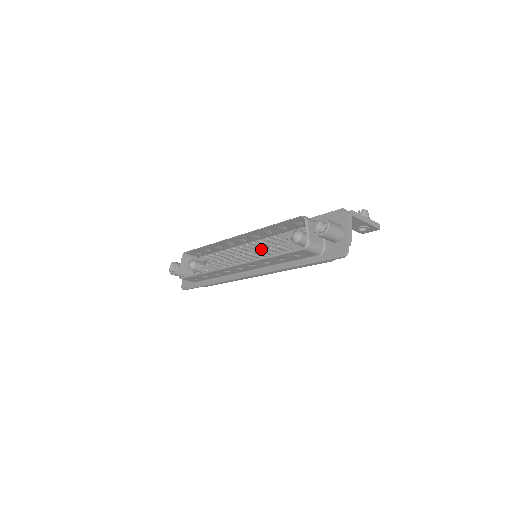
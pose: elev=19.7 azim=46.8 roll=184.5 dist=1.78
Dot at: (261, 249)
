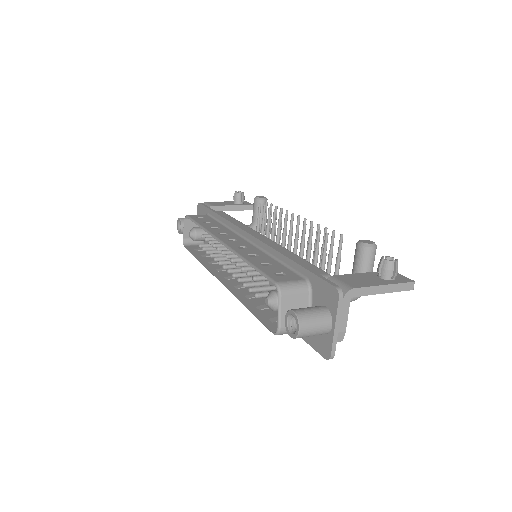
Dot at: occluded
